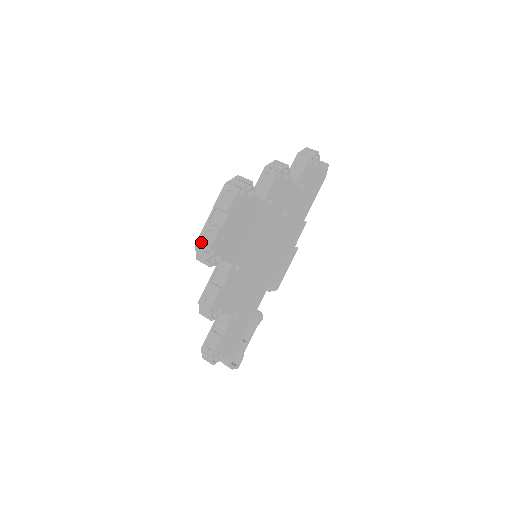
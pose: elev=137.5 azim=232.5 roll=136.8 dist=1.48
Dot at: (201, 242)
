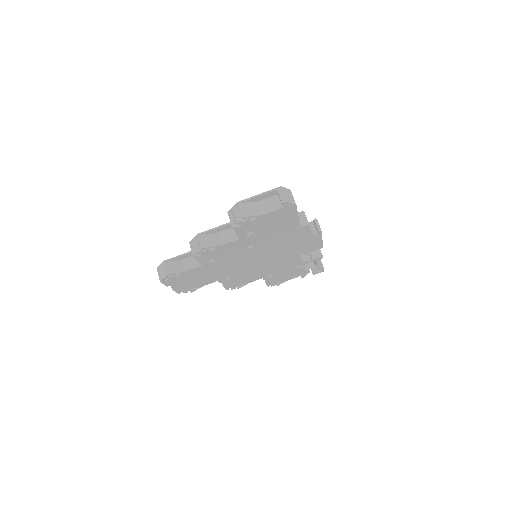
Dot at: occluded
